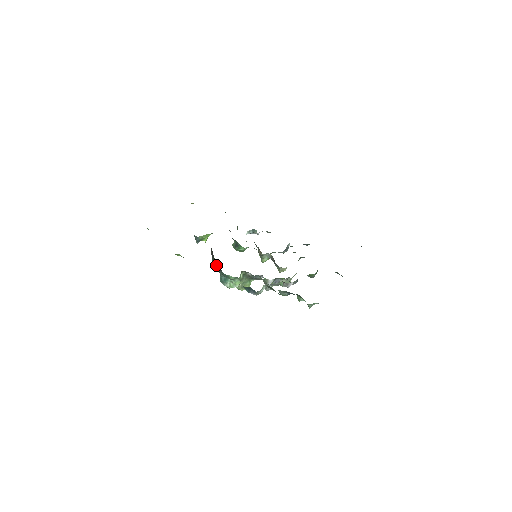
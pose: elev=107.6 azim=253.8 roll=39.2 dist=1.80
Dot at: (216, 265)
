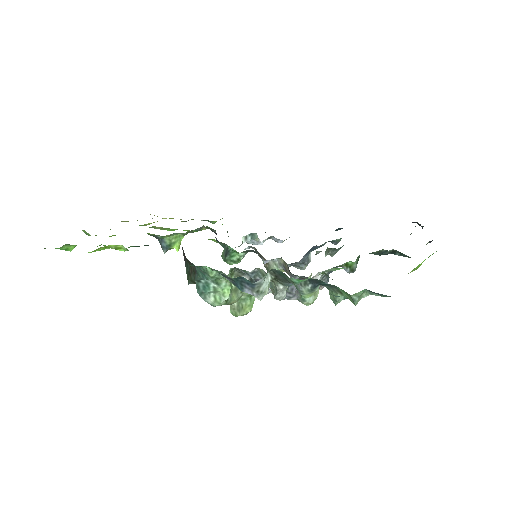
Dot at: (191, 272)
